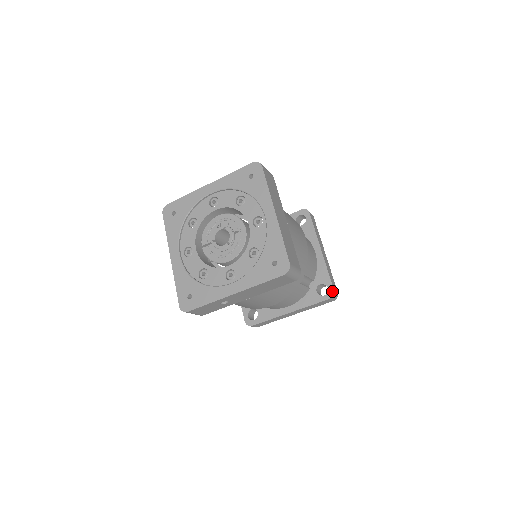
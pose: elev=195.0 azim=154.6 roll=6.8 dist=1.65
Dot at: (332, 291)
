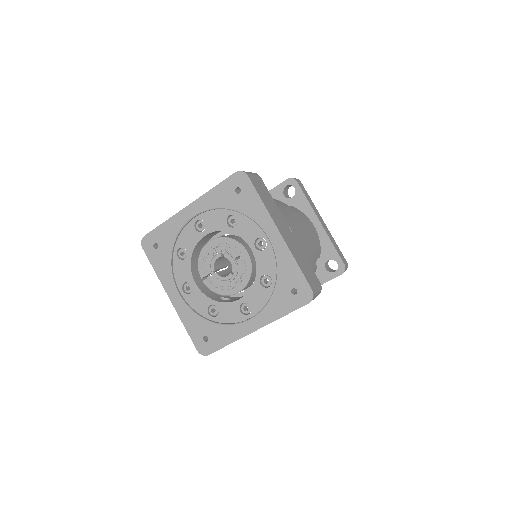
Dot at: (342, 266)
